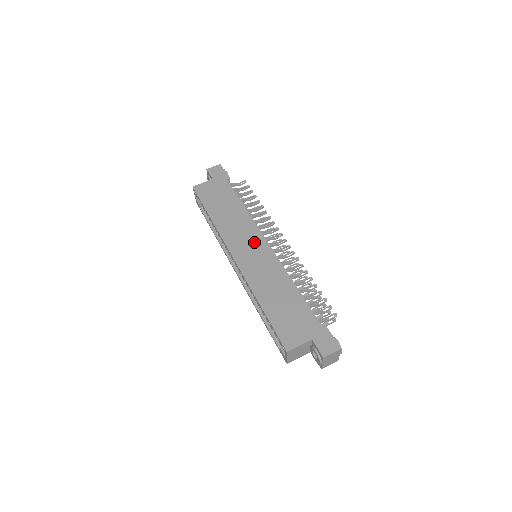
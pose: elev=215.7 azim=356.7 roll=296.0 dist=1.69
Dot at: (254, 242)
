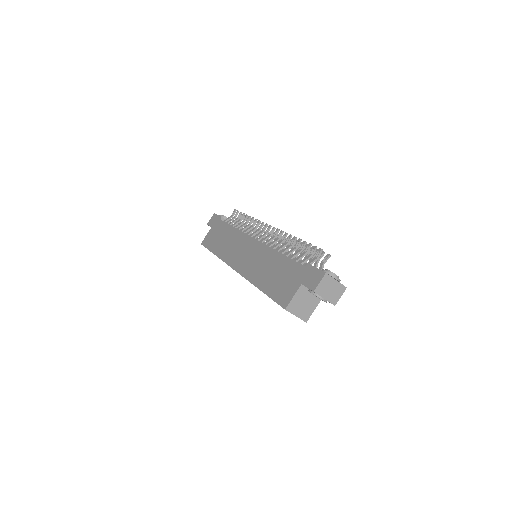
Dot at: (245, 246)
